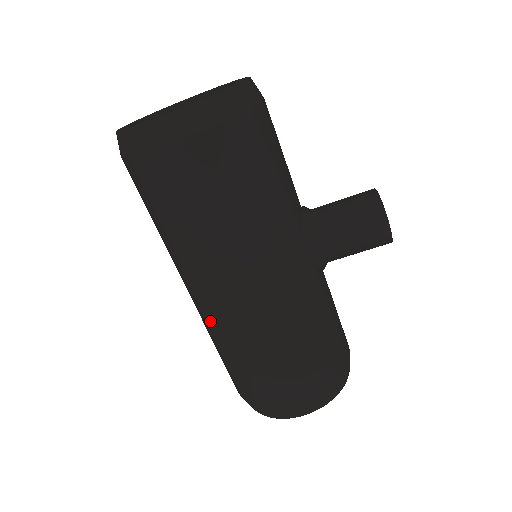
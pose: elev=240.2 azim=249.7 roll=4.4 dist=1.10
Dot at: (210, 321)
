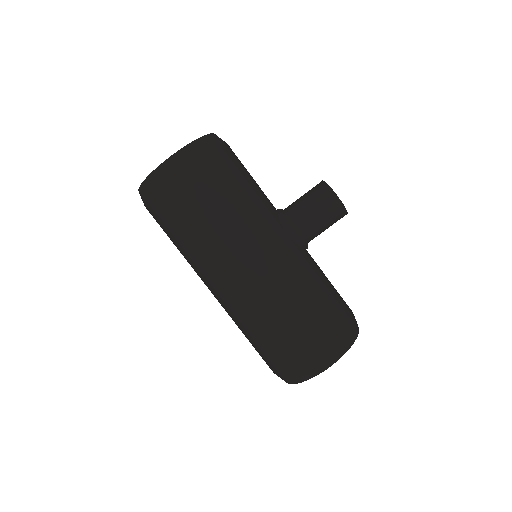
Dot at: (233, 305)
